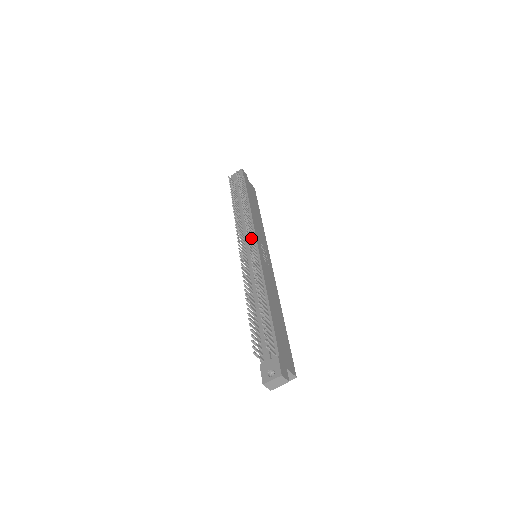
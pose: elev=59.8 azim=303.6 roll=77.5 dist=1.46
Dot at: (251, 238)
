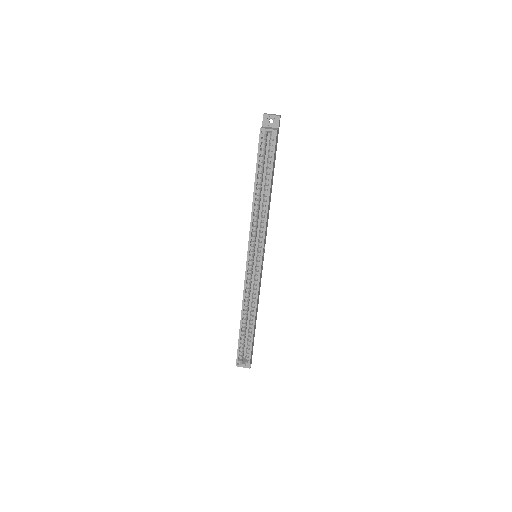
Dot at: occluded
